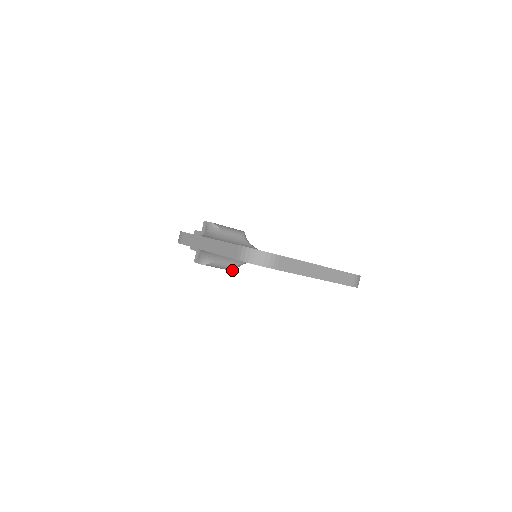
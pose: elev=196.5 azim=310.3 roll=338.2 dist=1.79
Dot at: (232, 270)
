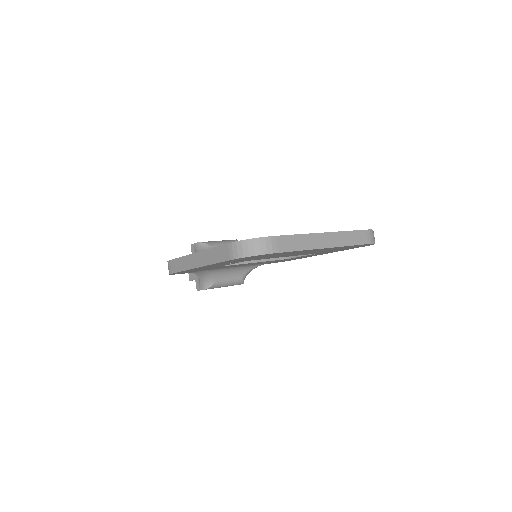
Dot at: (240, 284)
